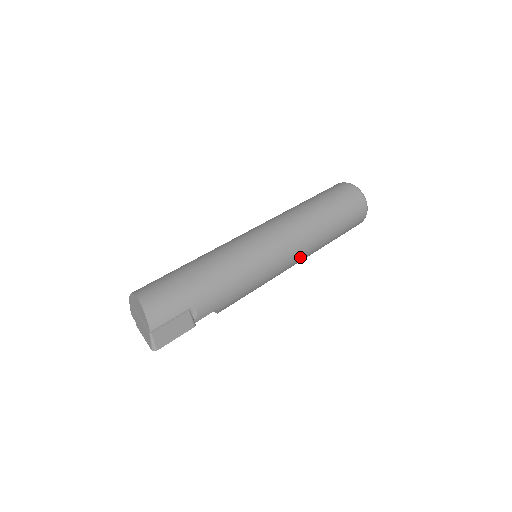
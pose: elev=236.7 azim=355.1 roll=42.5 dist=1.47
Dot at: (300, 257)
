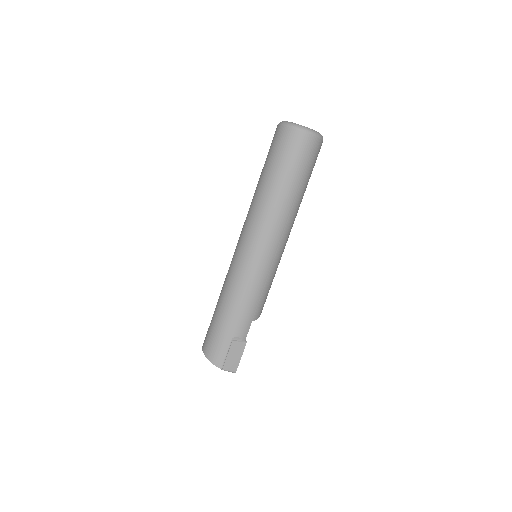
Dot at: (283, 234)
